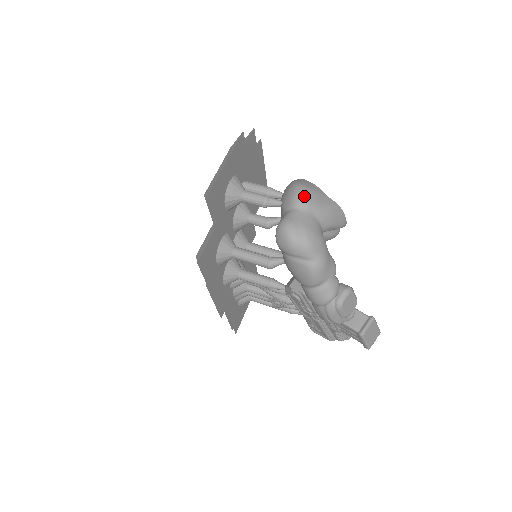
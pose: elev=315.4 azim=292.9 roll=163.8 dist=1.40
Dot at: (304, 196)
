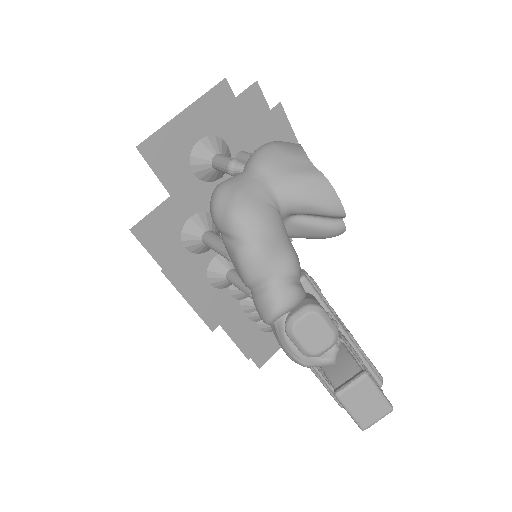
Dot at: (262, 154)
